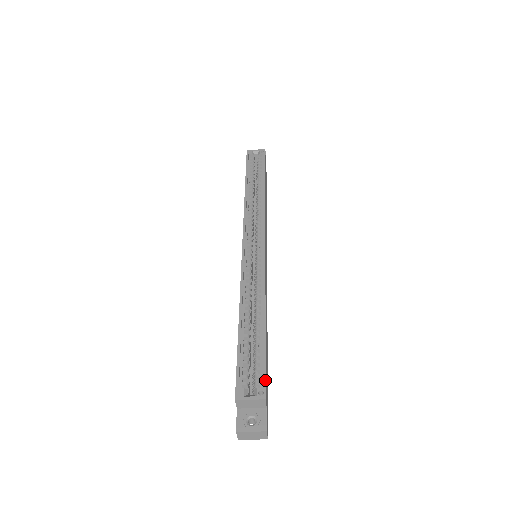
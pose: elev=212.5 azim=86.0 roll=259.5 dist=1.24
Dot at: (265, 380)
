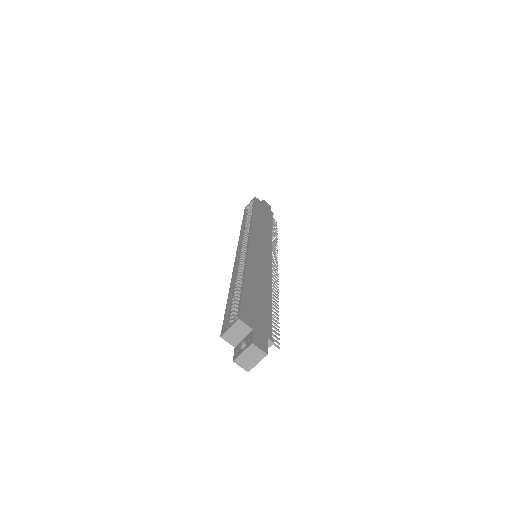
Dot at: (239, 309)
